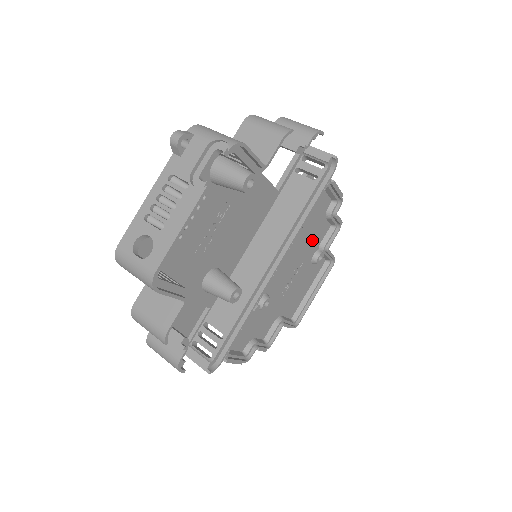
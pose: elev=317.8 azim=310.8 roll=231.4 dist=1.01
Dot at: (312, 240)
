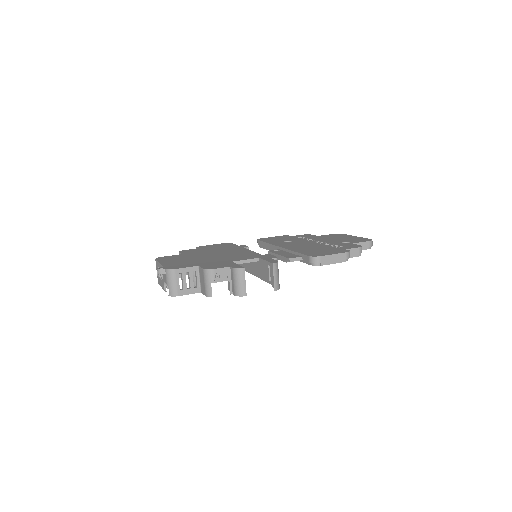
Dot at: occluded
